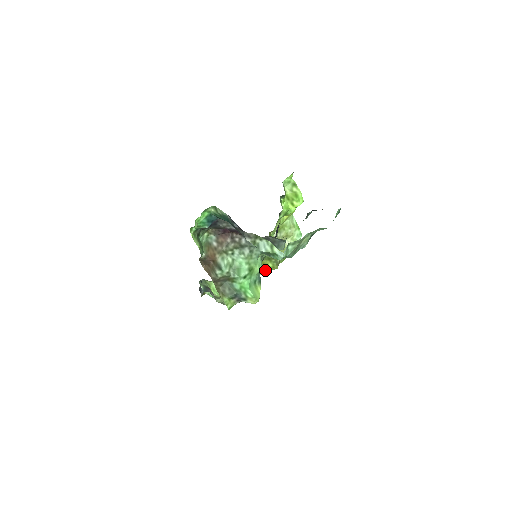
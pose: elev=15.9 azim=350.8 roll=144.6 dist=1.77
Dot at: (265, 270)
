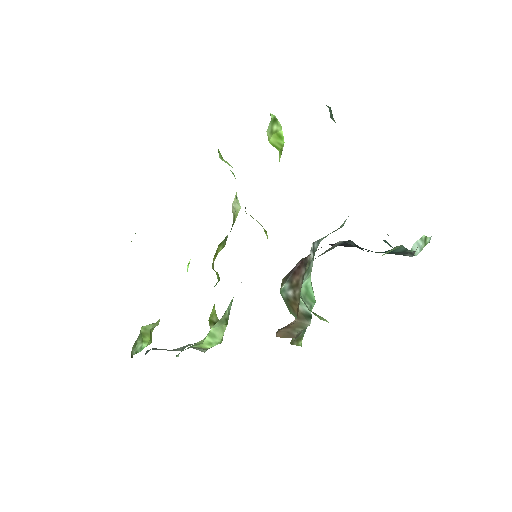
Dot at: occluded
